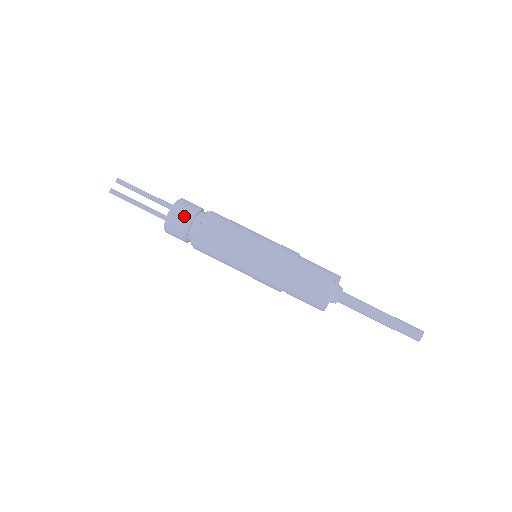
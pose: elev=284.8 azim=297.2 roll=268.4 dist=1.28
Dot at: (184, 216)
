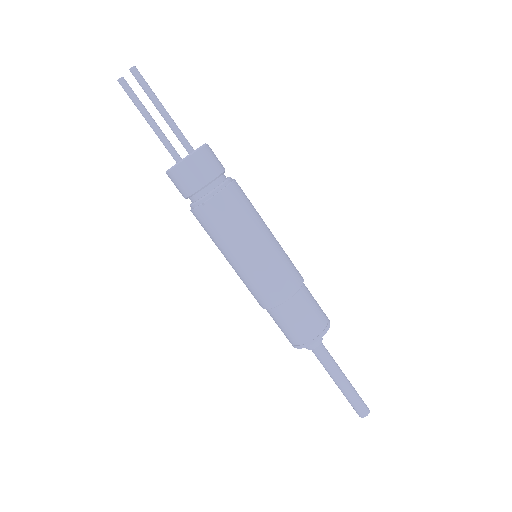
Dot at: (189, 182)
